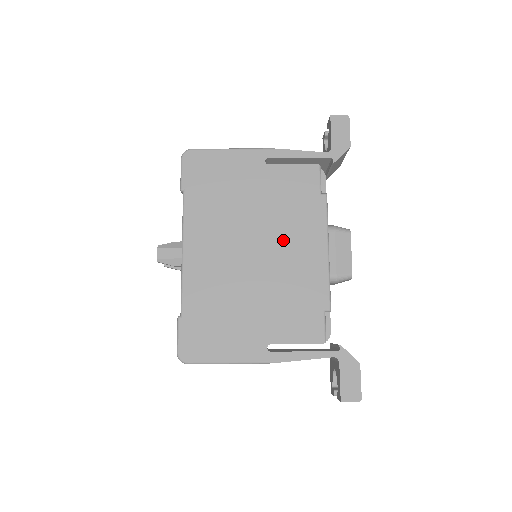
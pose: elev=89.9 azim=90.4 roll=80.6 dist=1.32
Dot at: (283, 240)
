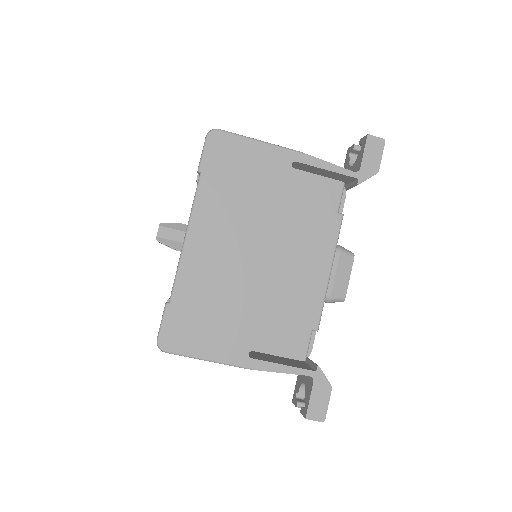
Dot at: (290, 250)
